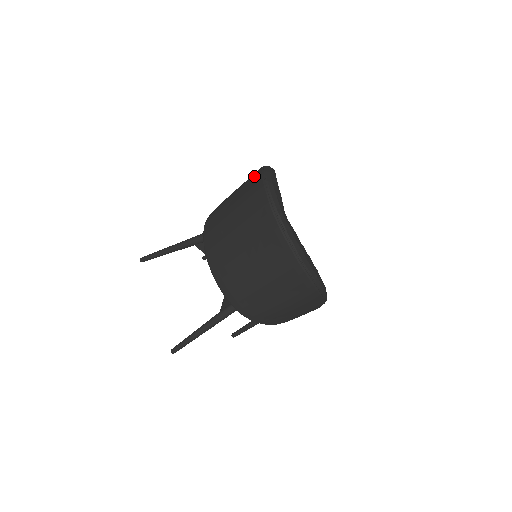
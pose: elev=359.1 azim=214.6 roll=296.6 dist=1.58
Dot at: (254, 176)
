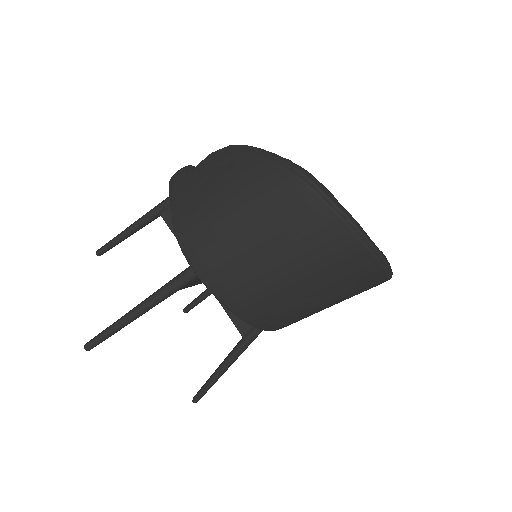
Dot at: (291, 195)
